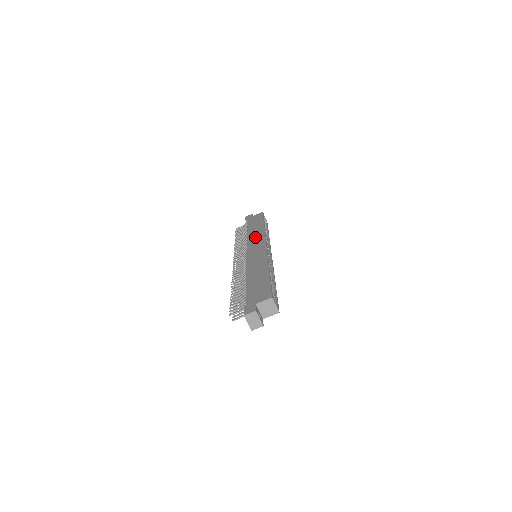
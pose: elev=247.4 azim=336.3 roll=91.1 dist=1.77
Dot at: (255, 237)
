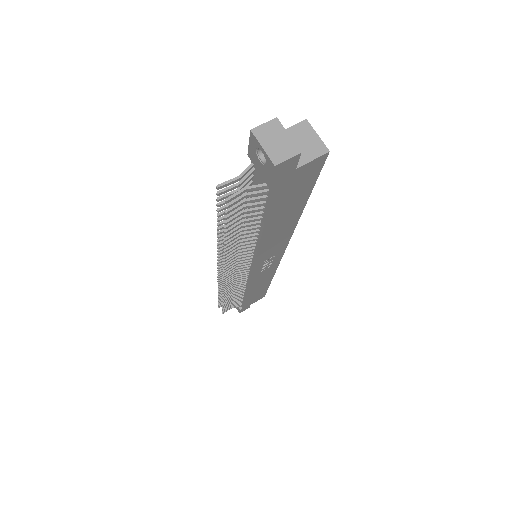
Dot at: occluded
